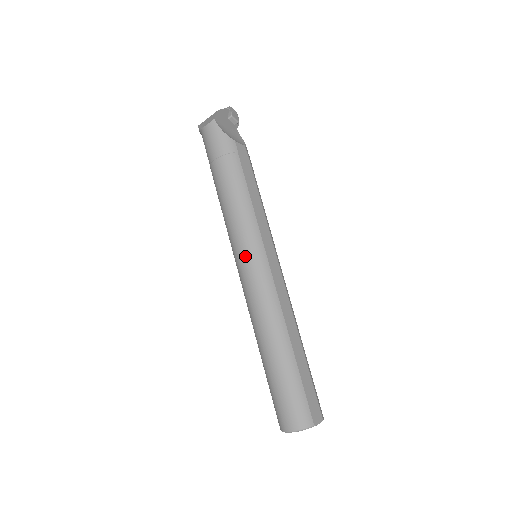
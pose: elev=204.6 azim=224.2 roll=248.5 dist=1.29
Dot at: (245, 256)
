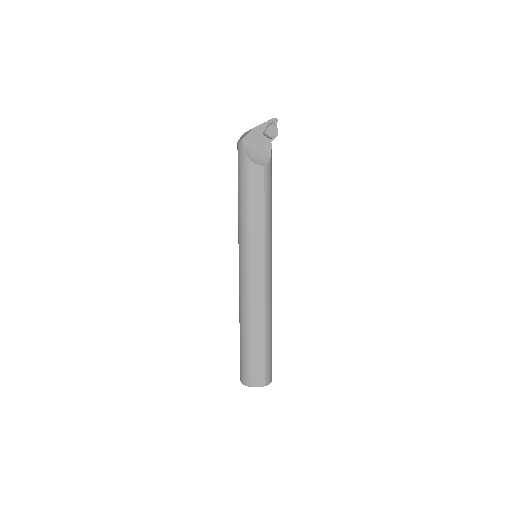
Dot at: (240, 258)
